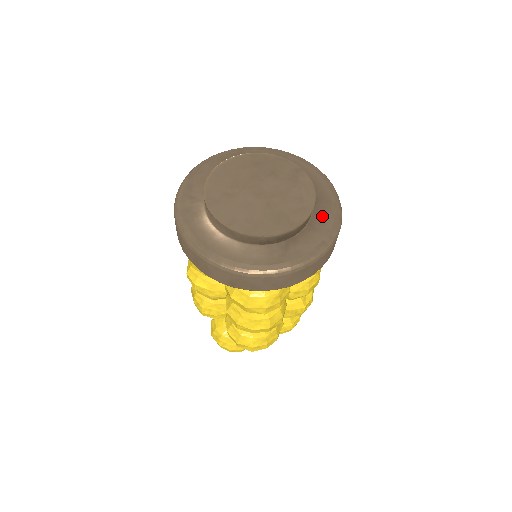
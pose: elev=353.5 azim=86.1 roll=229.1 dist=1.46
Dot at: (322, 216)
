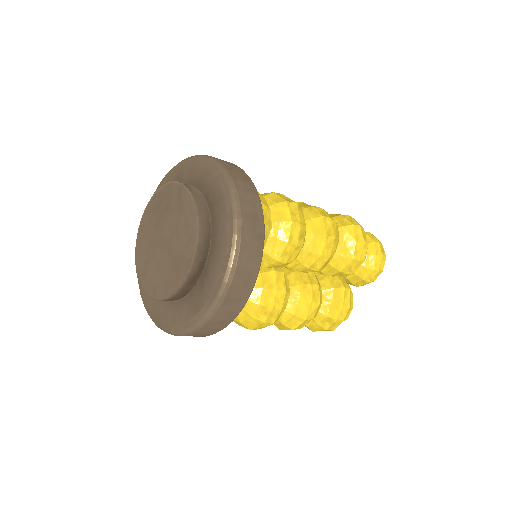
Dot at: (219, 223)
